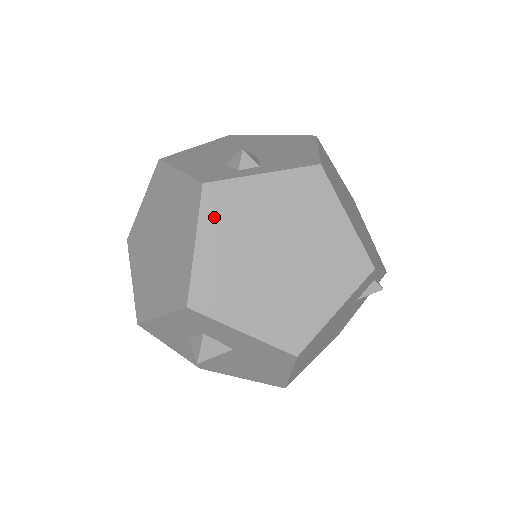
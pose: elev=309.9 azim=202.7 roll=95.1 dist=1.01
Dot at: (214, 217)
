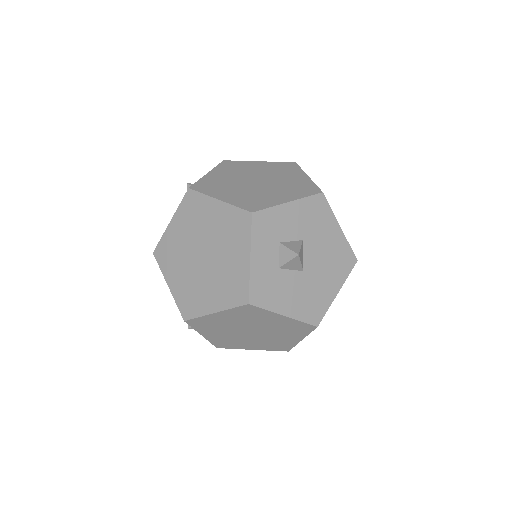
Dot at: (211, 190)
